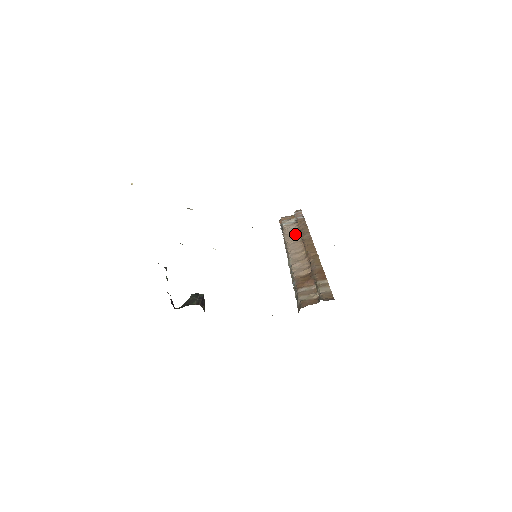
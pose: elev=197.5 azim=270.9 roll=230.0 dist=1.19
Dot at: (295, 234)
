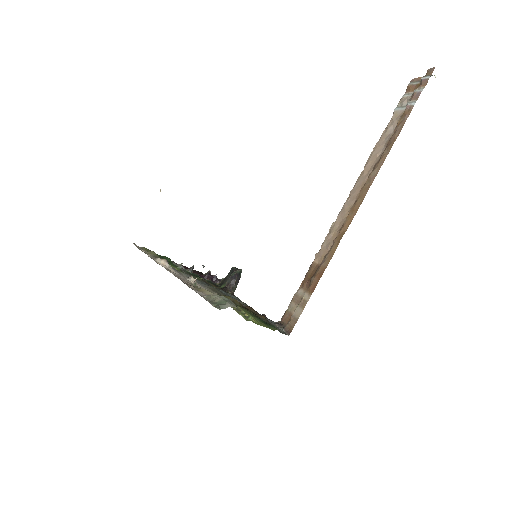
Dot at: (379, 153)
